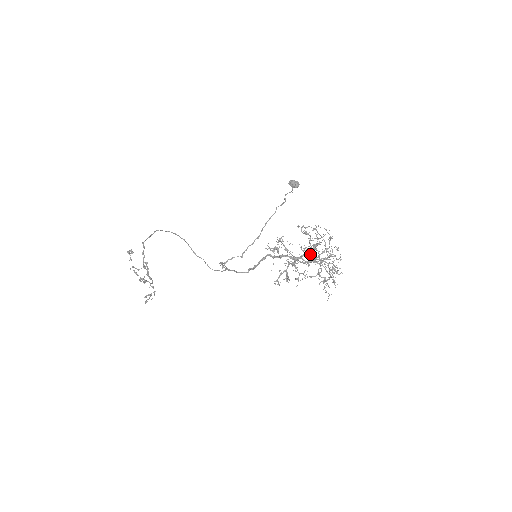
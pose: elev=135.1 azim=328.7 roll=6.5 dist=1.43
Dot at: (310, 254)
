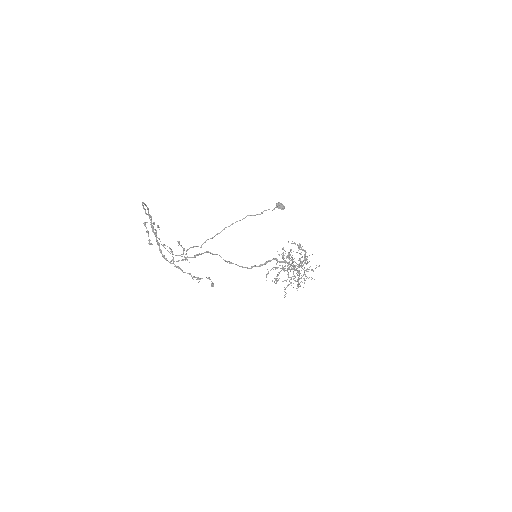
Dot at: (310, 266)
